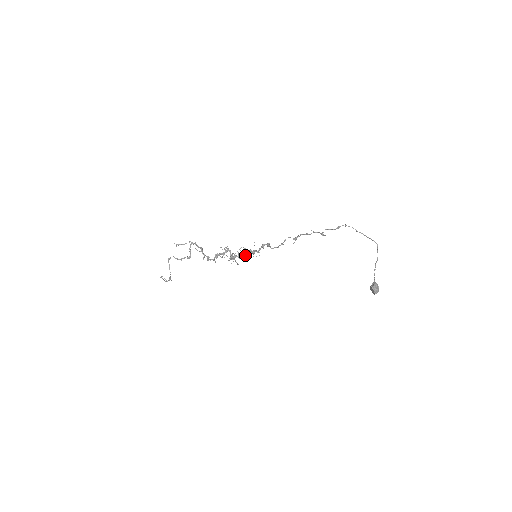
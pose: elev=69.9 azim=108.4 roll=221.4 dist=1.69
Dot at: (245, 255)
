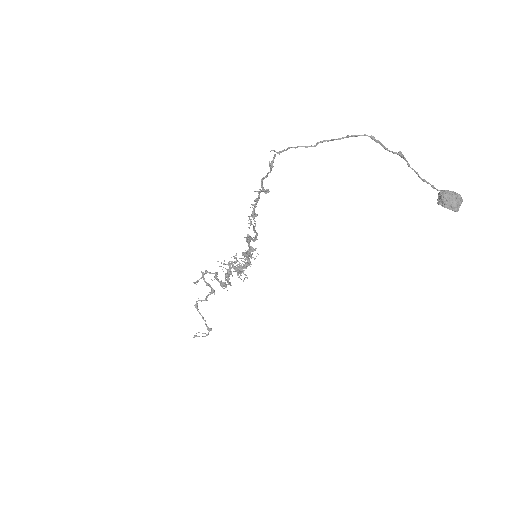
Dot at: occluded
